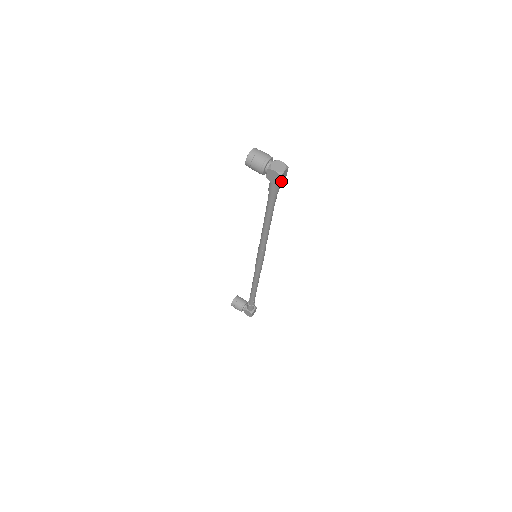
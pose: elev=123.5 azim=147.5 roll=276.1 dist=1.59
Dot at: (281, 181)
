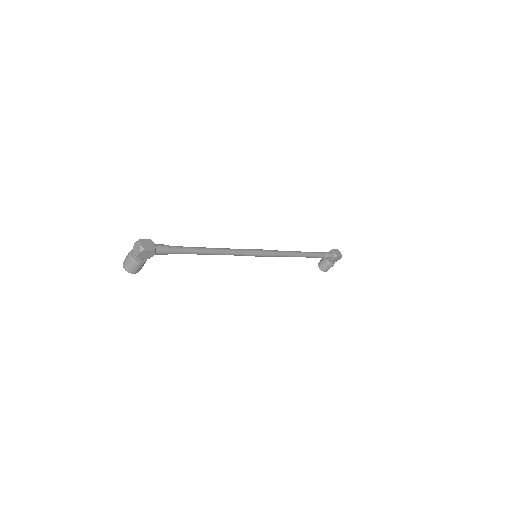
Dot at: (152, 247)
